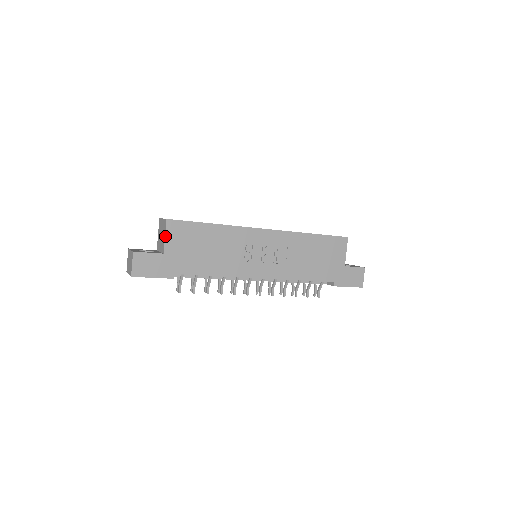
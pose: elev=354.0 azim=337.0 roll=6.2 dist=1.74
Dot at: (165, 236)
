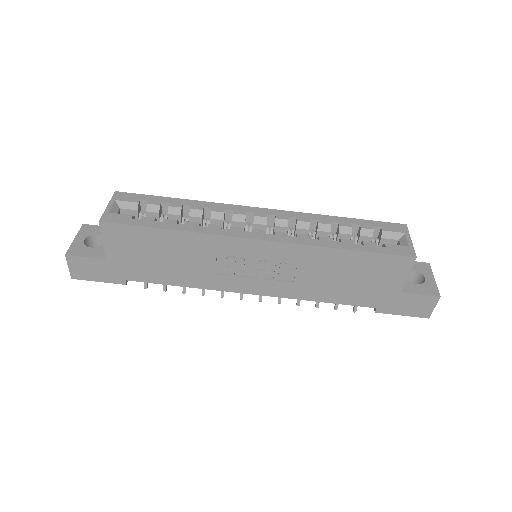
Dot at: (102, 241)
